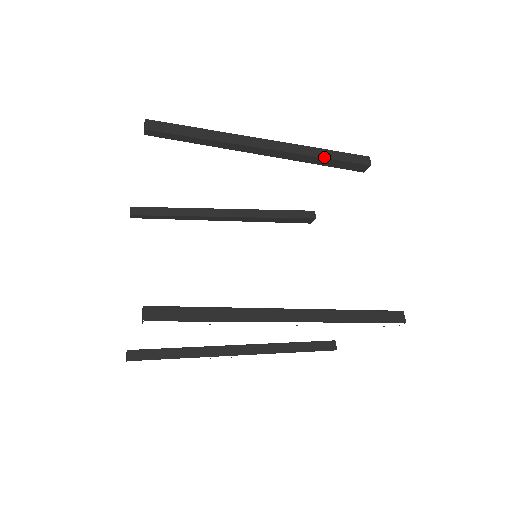
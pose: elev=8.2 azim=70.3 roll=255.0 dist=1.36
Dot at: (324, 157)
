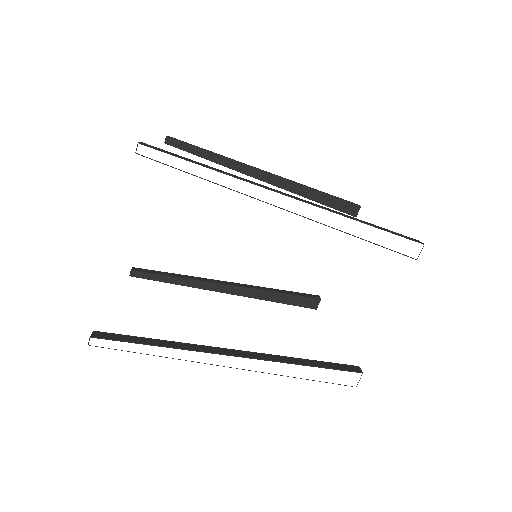
Dot at: (316, 190)
